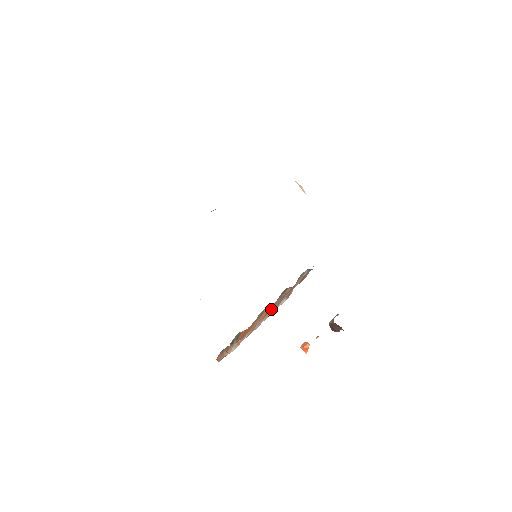
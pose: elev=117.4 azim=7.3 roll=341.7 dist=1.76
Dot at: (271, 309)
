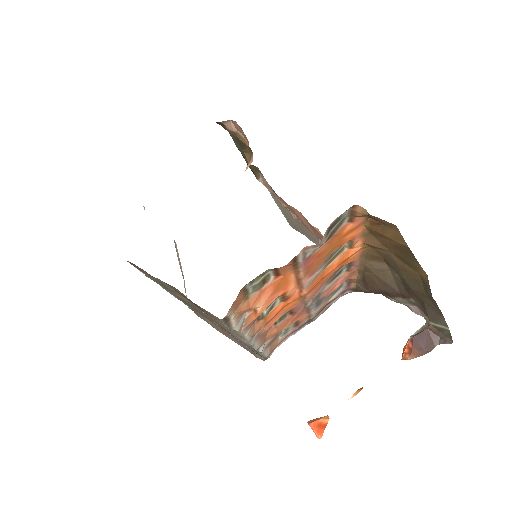
Dot at: (313, 292)
